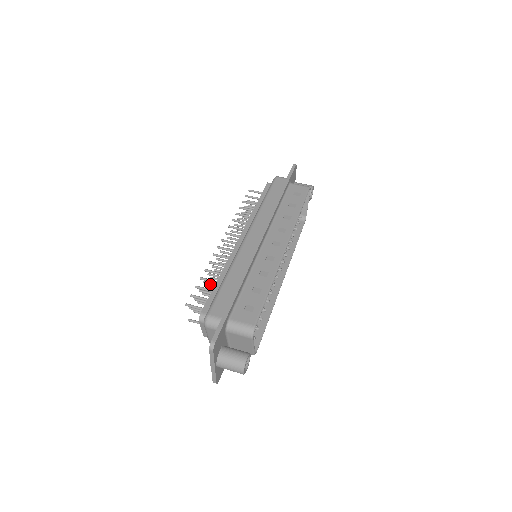
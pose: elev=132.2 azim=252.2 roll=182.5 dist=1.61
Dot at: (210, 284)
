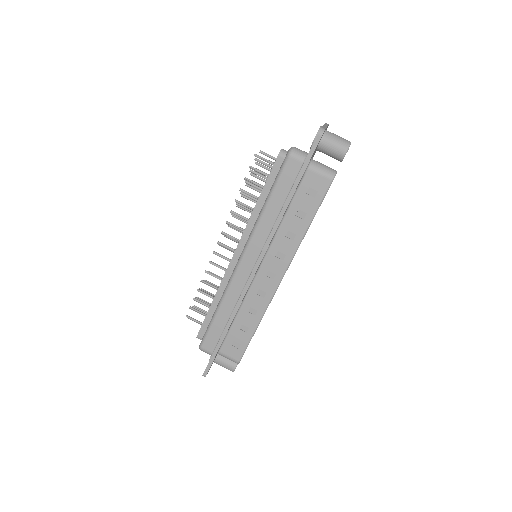
Dot at: occluded
